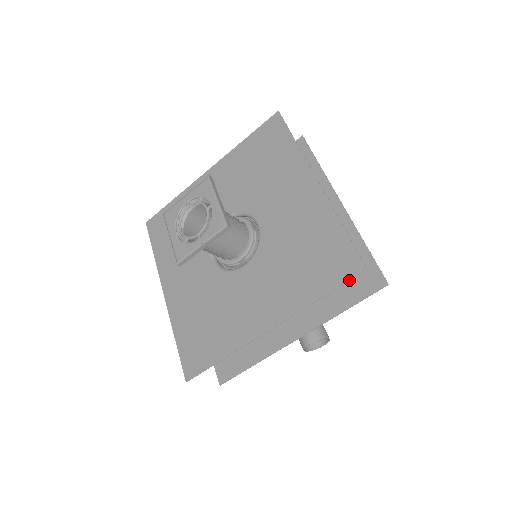
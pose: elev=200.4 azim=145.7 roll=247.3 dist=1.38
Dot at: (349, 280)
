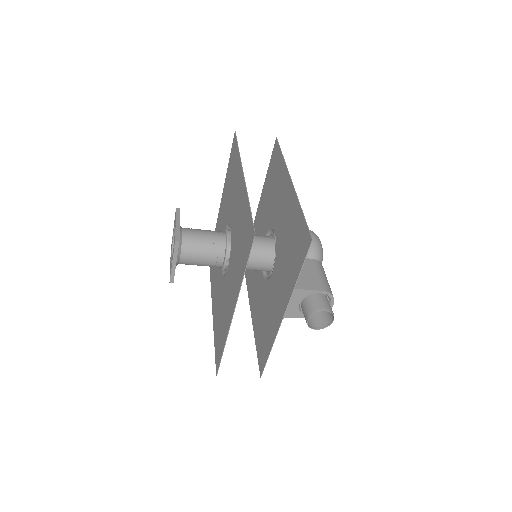
Dot at: (297, 249)
